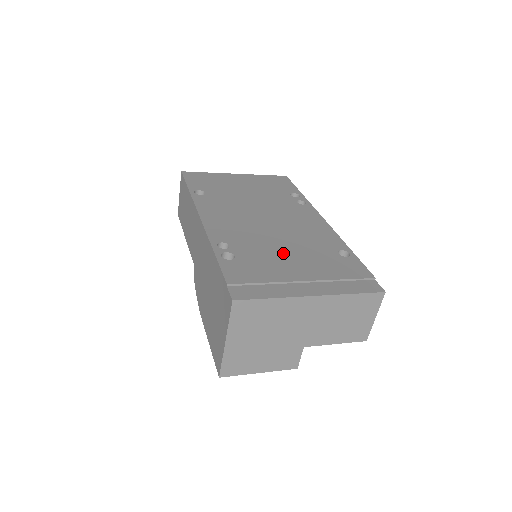
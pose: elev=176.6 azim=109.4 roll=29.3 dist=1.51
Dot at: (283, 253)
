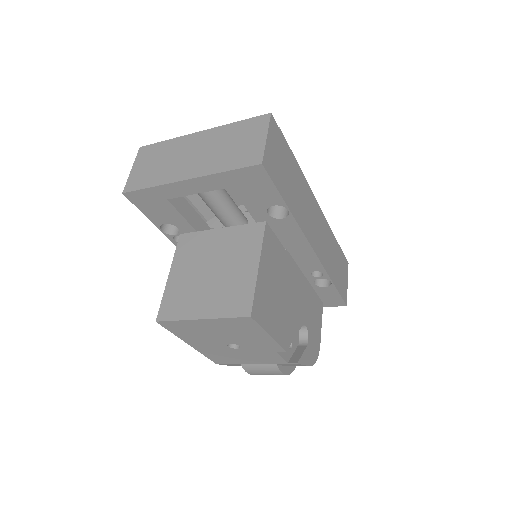
Dot at: occluded
